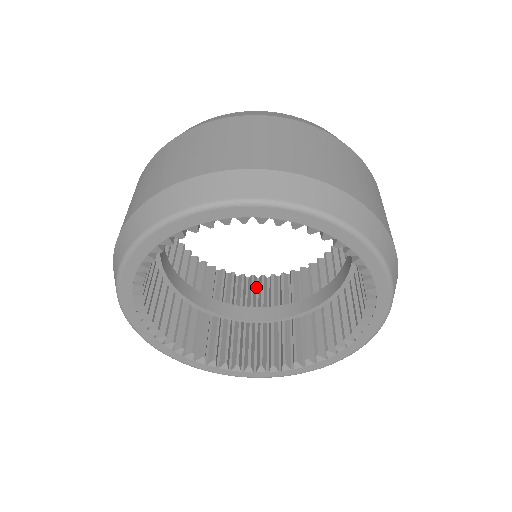
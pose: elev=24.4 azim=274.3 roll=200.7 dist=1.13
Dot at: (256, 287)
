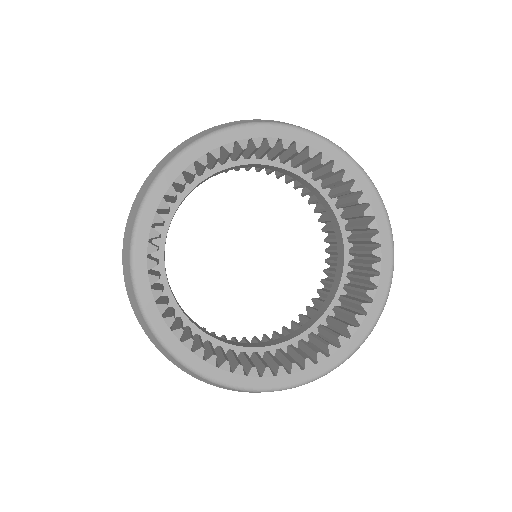
Dot at: occluded
